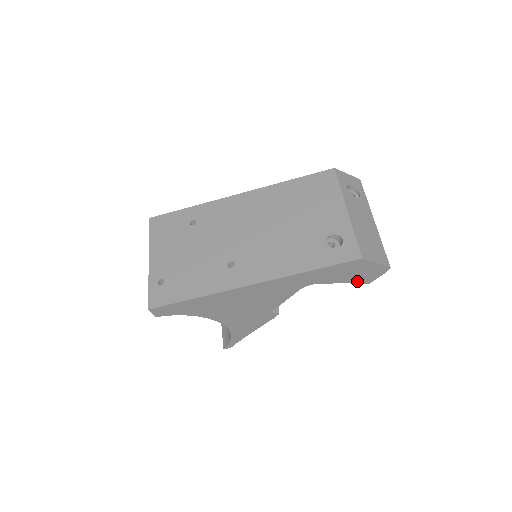
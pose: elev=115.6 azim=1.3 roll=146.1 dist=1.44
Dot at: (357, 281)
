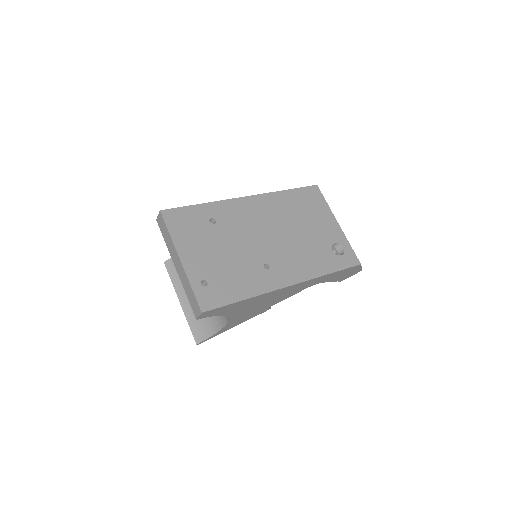
Dot at: (338, 280)
